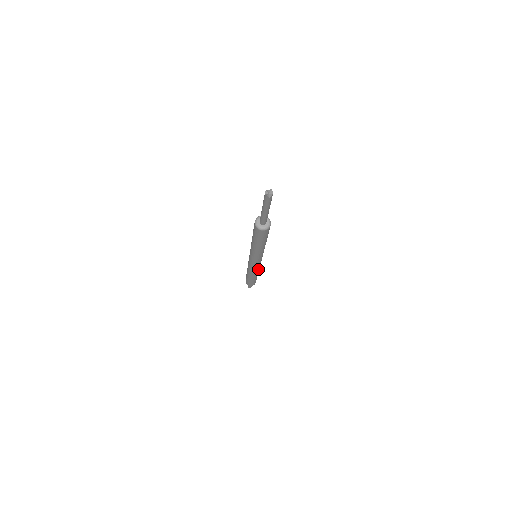
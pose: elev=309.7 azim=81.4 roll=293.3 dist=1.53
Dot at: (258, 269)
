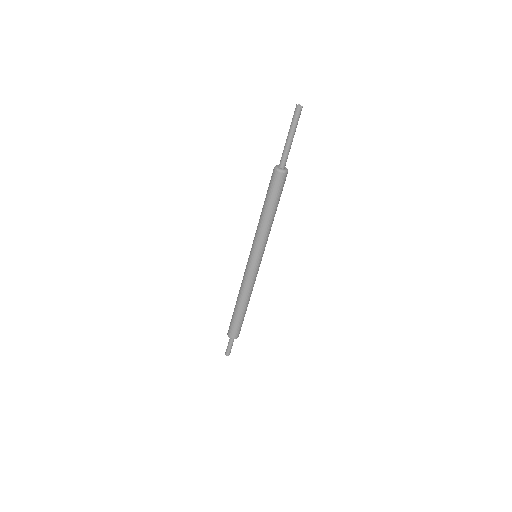
Dot at: (247, 287)
